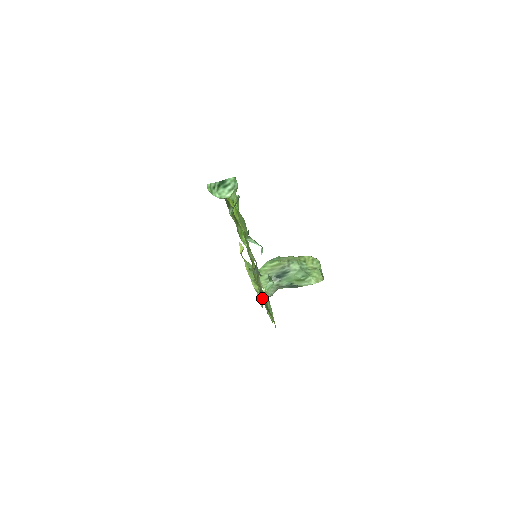
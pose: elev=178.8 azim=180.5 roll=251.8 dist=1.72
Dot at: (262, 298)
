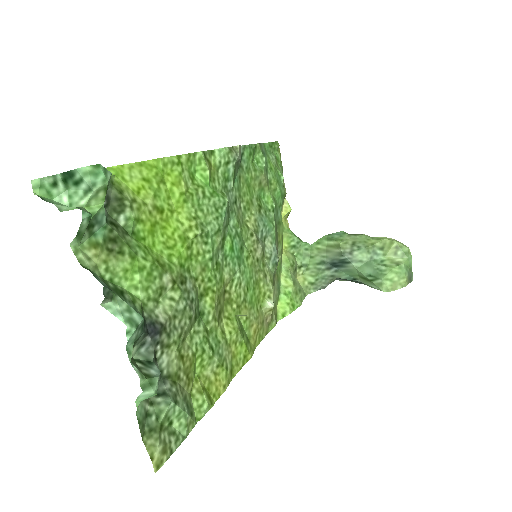
Dot at: (152, 400)
